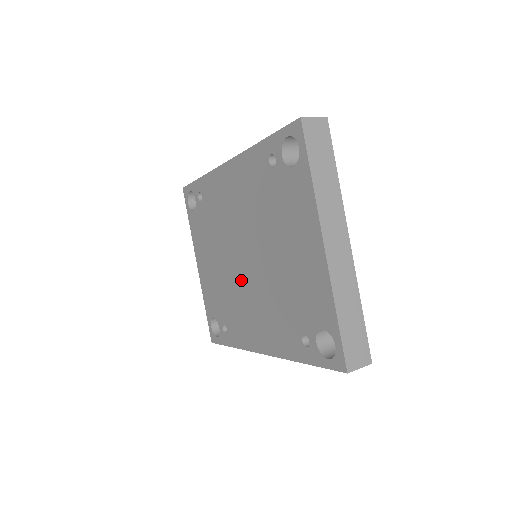
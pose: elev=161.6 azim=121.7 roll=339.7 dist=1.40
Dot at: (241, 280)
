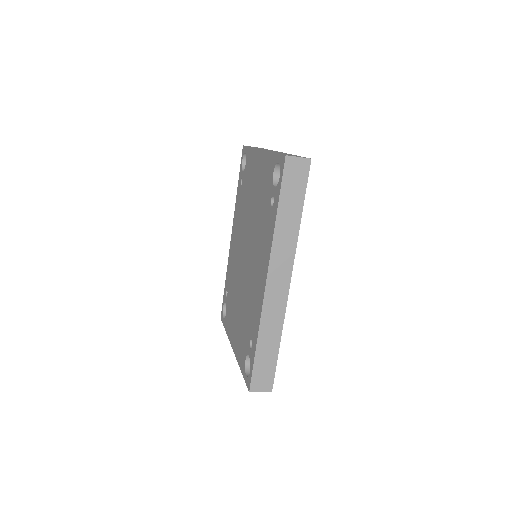
Dot at: (247, 274)
